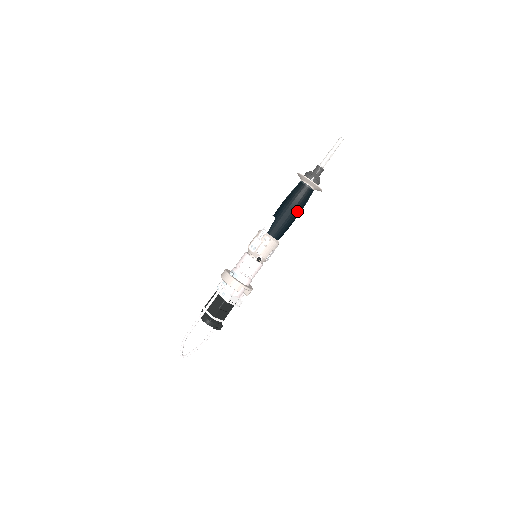
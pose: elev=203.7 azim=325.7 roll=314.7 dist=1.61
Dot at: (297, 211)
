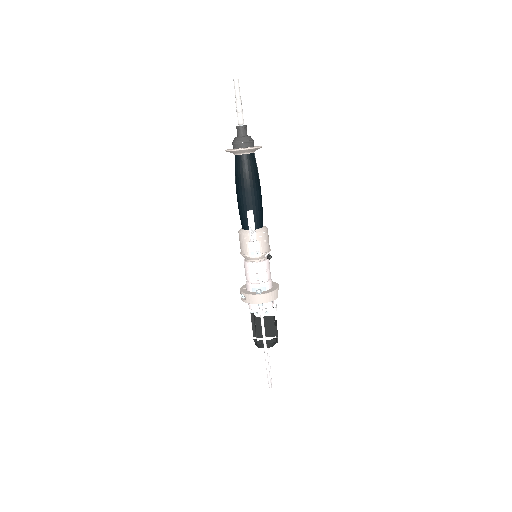
Dot at: occluded
